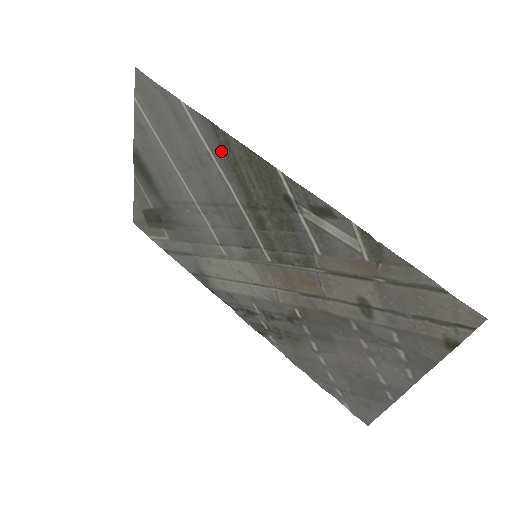
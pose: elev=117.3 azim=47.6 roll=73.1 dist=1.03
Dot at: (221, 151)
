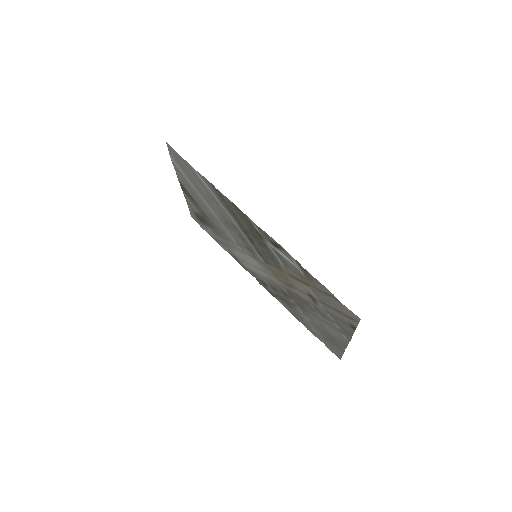
Dot at: (220, 199)
